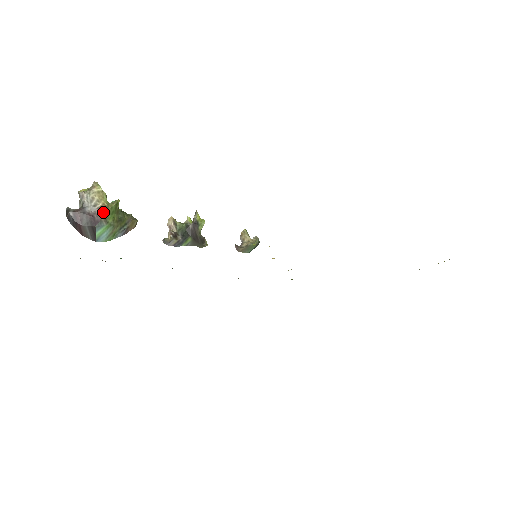
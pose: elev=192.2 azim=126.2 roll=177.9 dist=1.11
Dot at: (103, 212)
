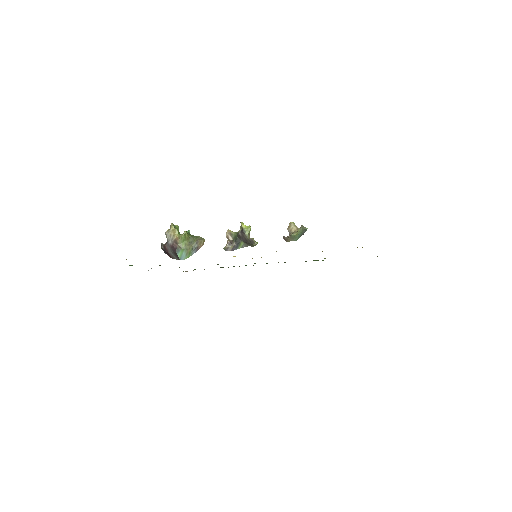
Dot at: (177, 242)
